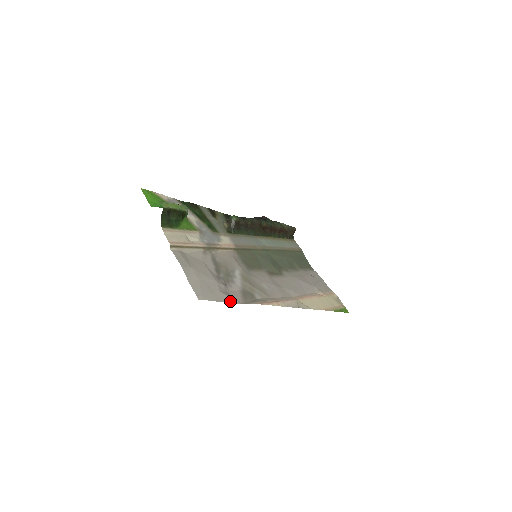
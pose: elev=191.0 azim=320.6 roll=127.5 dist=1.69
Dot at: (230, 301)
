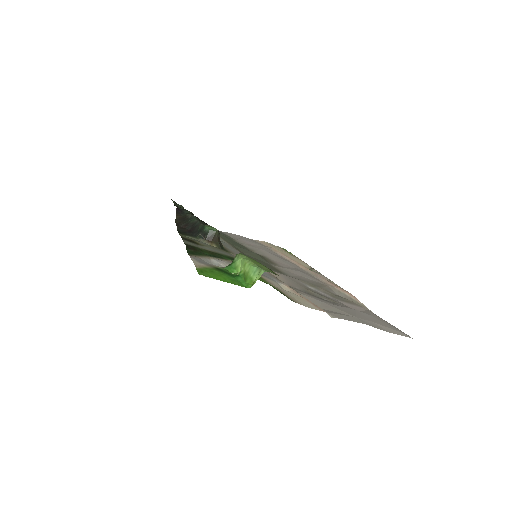
Dot at: (377, 316)
